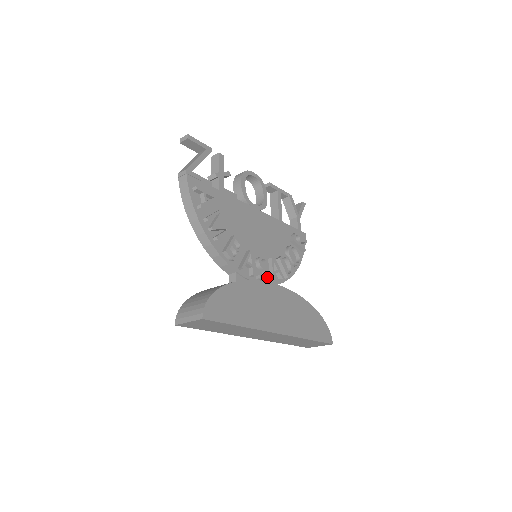
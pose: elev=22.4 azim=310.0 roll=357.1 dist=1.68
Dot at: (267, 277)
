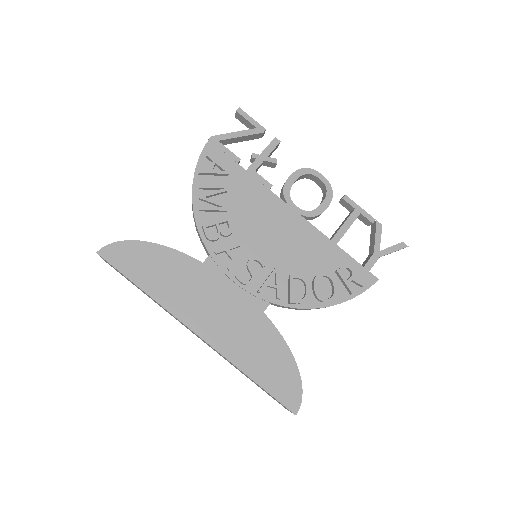
Dot at: (250, 282)
